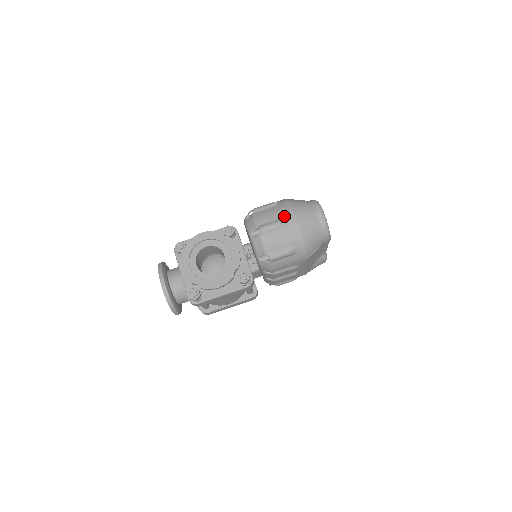
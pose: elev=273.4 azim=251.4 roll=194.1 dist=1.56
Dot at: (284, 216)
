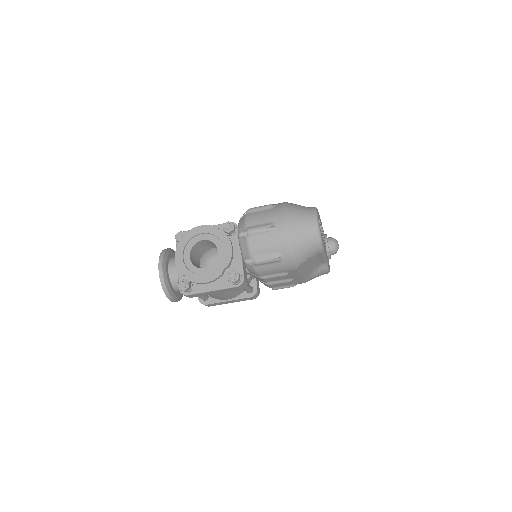
Dot at: (274, 220)
